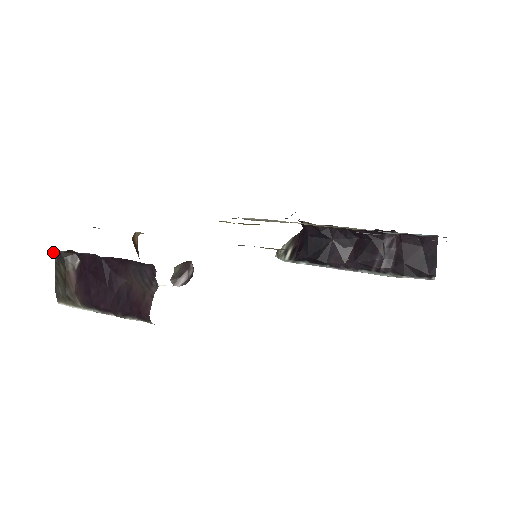
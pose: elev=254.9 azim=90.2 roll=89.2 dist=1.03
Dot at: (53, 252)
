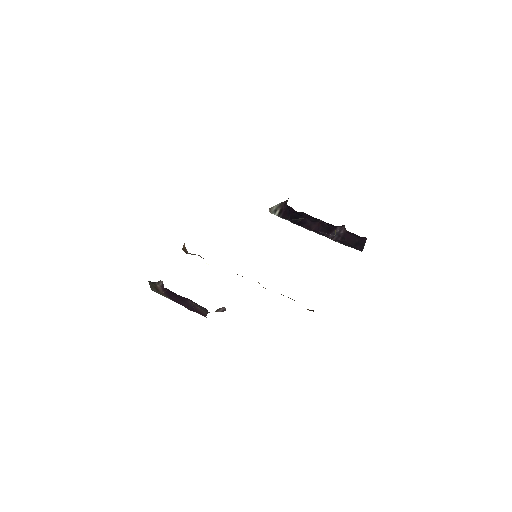
Dot at: occluded
